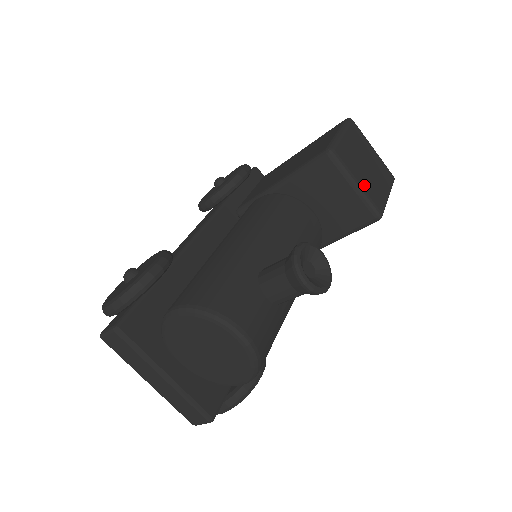
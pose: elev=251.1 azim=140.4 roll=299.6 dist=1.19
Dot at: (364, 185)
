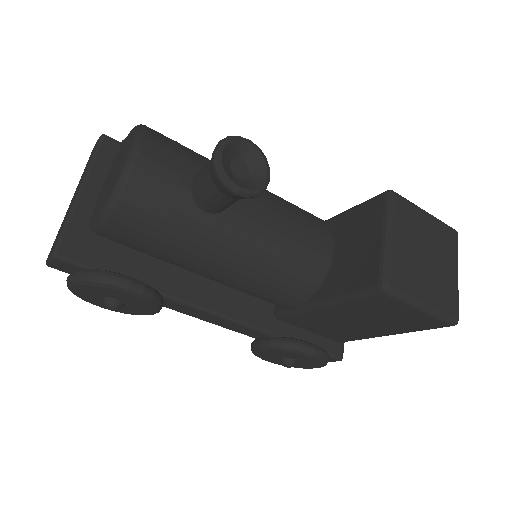
Dot at: (398, 249)
